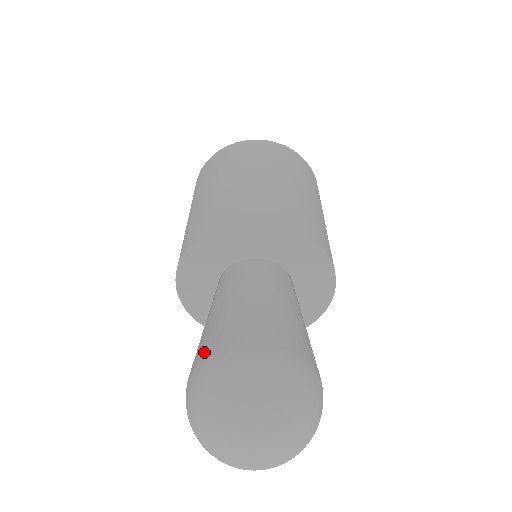
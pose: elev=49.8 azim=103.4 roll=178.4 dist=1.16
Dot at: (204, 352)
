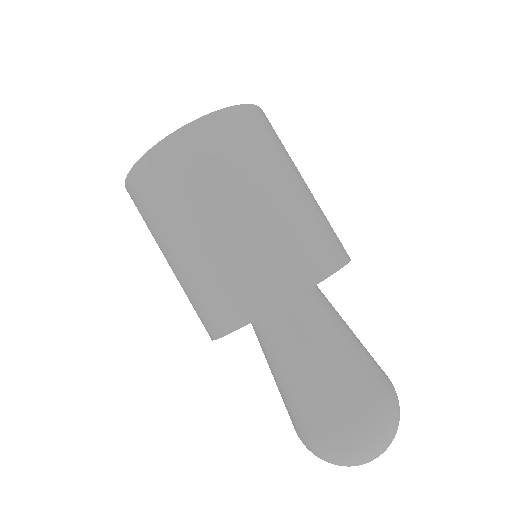
Dot at: occluded
